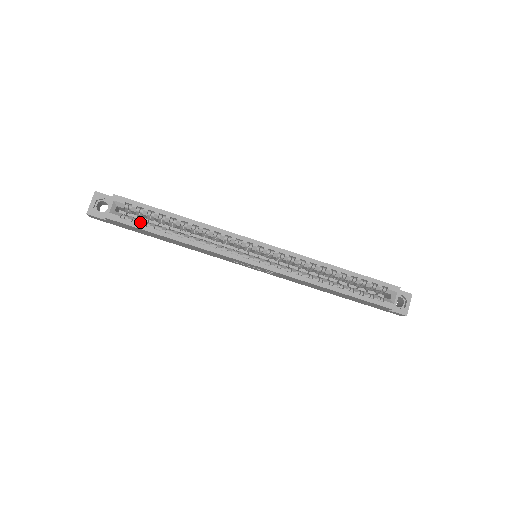
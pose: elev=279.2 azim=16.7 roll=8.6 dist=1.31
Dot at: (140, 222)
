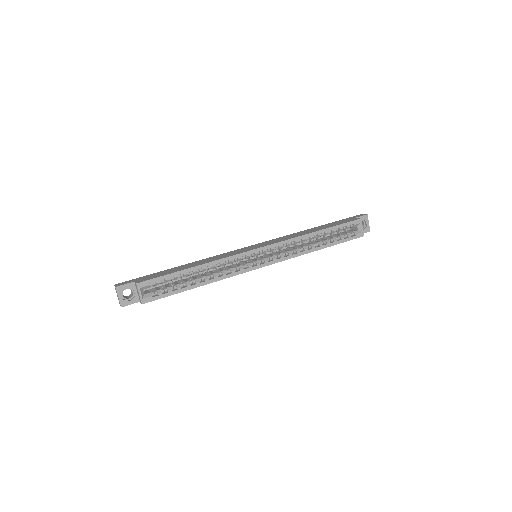
Dot at: (169, 290)
